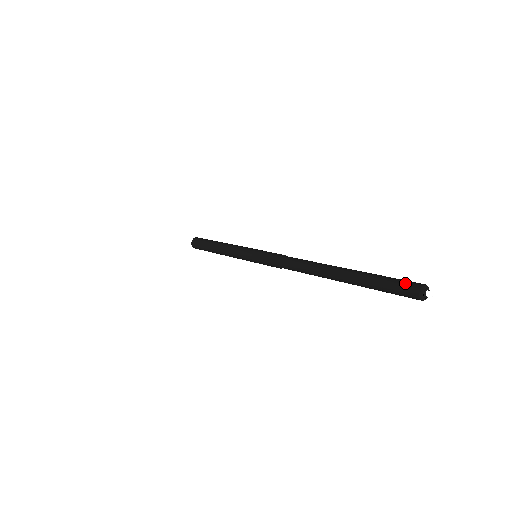
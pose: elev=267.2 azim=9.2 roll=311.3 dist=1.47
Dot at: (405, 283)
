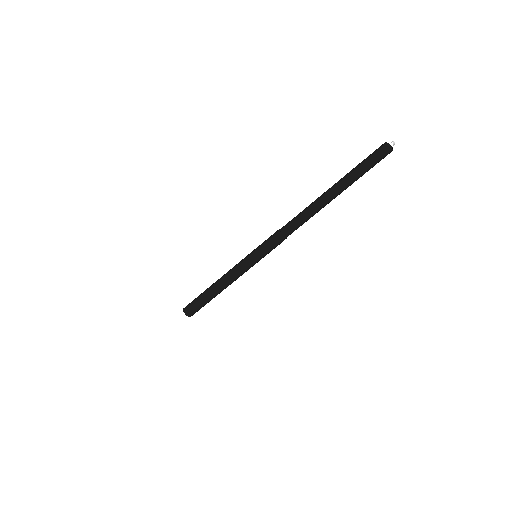
Dot at: (376, 152)
